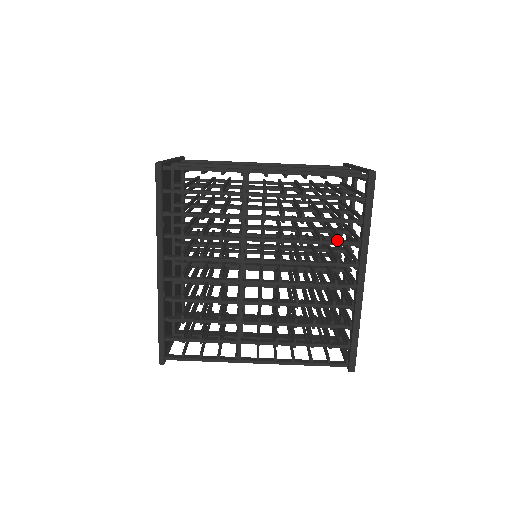
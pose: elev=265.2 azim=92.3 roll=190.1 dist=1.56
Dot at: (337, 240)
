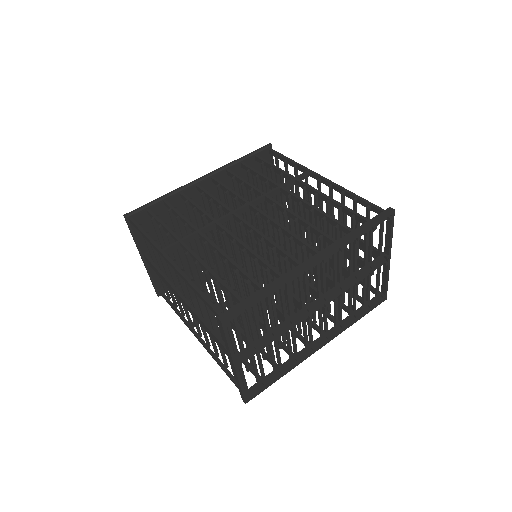
Dot at: occluded
